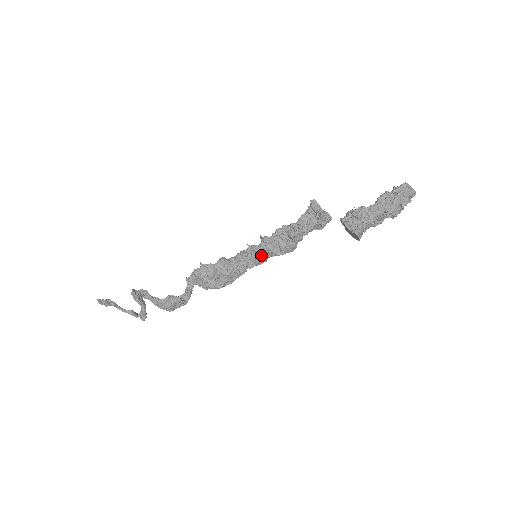
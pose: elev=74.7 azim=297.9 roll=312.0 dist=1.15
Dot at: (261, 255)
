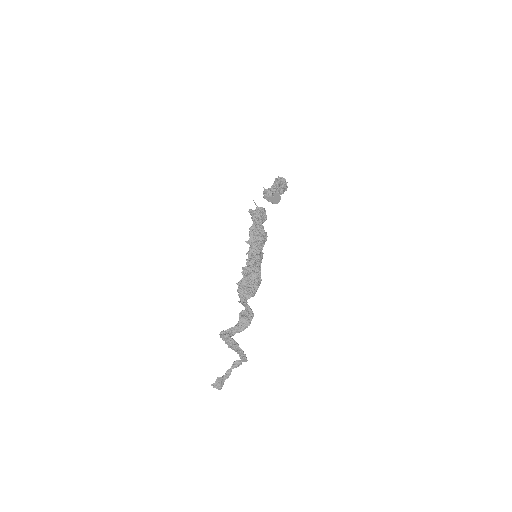
Dot at: (256, 250)
